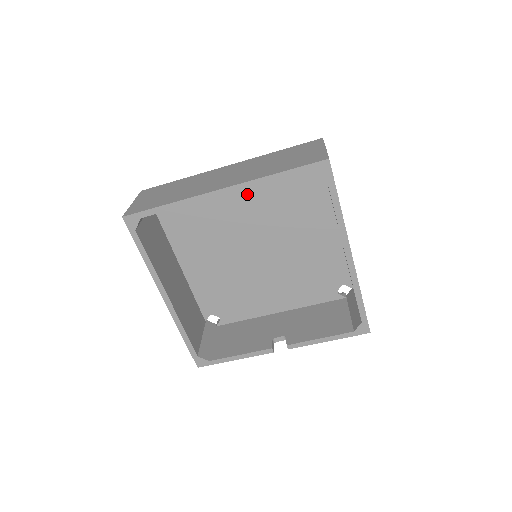
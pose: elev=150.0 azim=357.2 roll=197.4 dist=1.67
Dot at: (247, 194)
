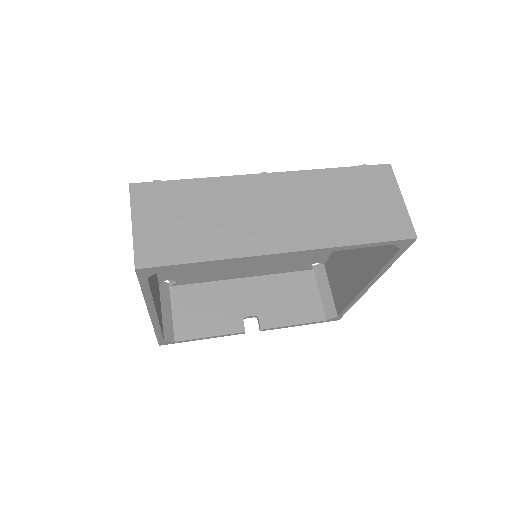
Dot at: occluded
